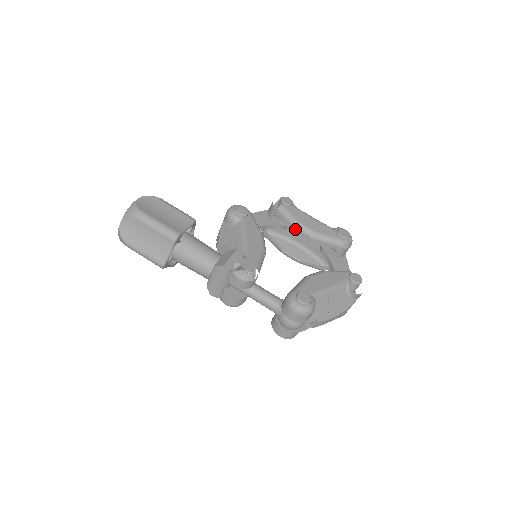
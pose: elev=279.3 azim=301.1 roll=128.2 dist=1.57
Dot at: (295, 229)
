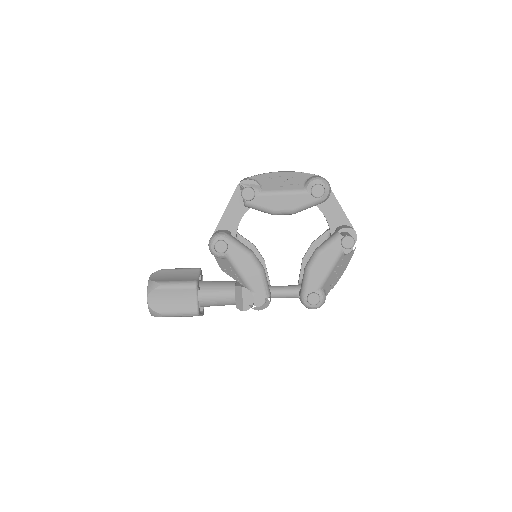
Dot at: occluded
